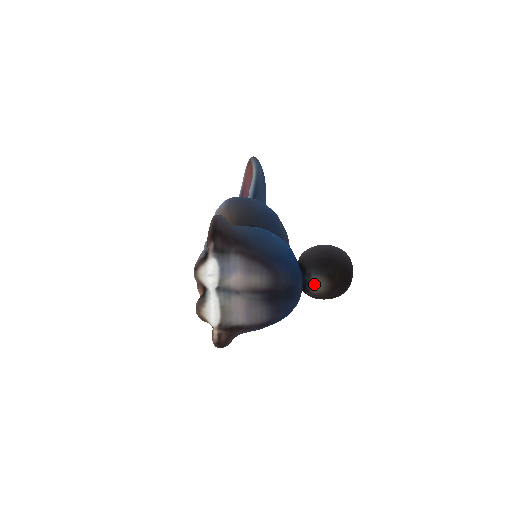
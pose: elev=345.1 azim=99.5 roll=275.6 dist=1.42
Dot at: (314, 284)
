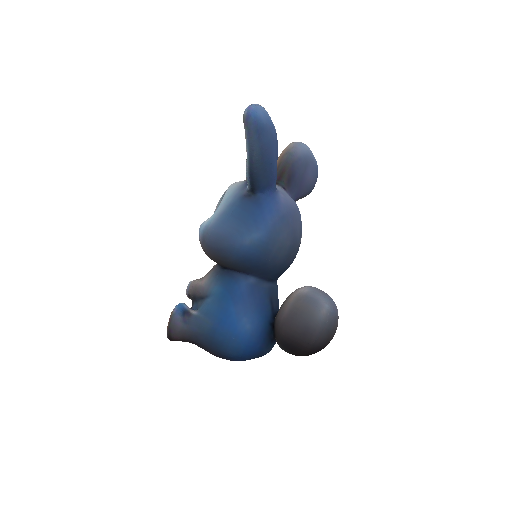
Dot at: occluded
